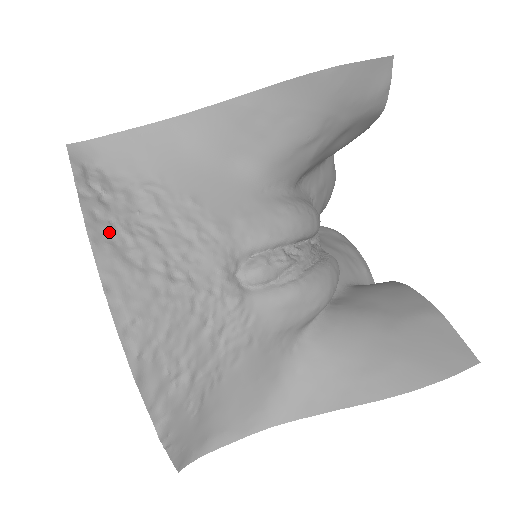
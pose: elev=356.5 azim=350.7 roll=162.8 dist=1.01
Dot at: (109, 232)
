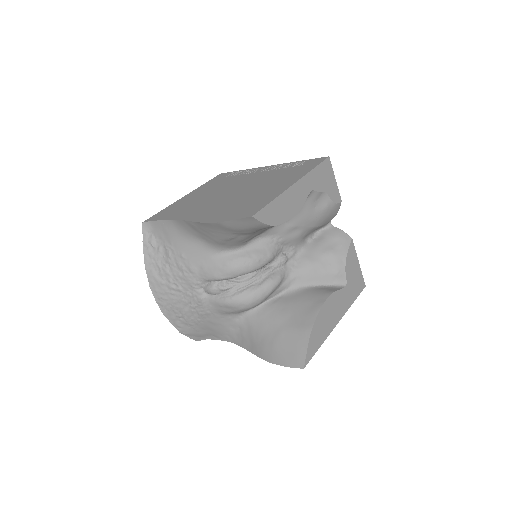
Dot at: (153, 264)
